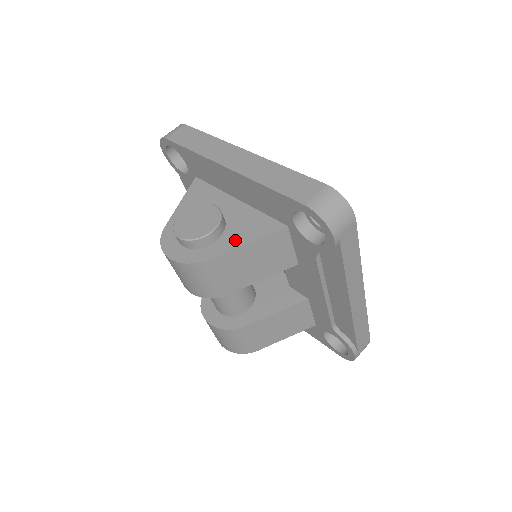
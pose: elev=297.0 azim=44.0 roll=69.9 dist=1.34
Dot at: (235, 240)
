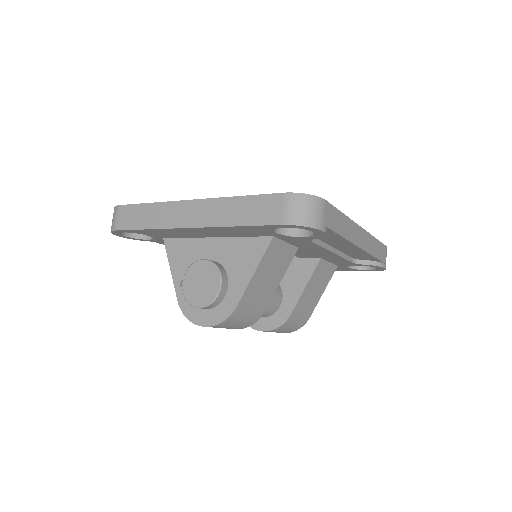
Dot at: (242, 277)
